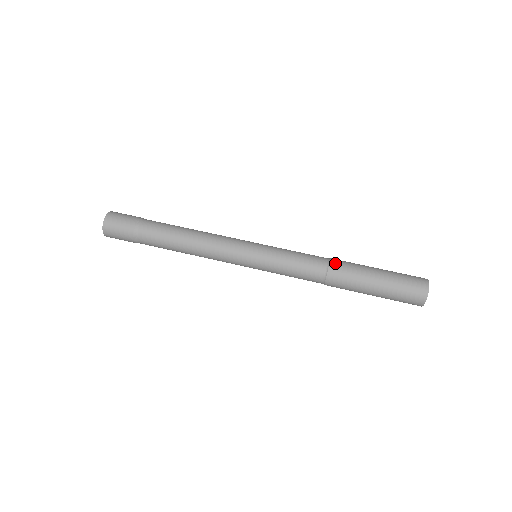
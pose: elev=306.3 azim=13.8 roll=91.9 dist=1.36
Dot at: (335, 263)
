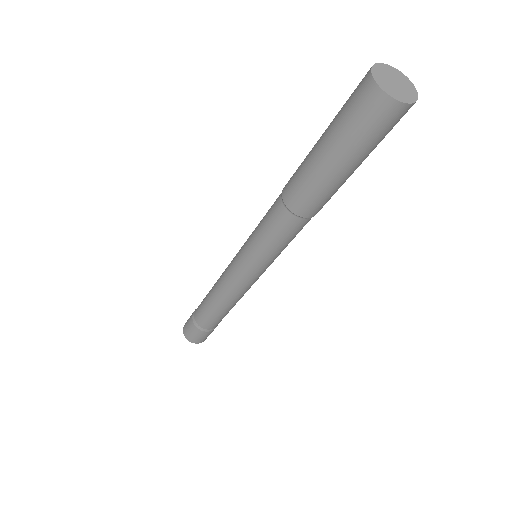
Dot at: occluded
